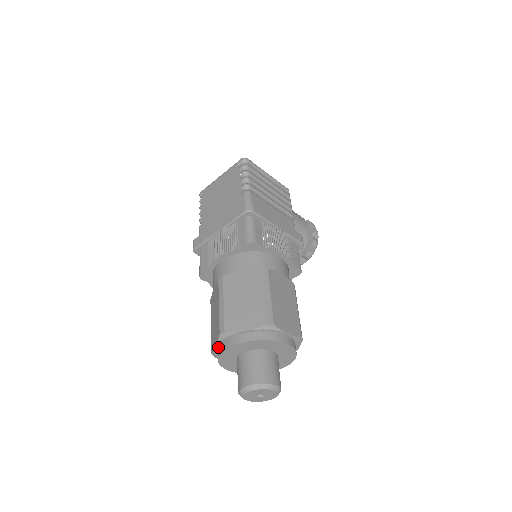
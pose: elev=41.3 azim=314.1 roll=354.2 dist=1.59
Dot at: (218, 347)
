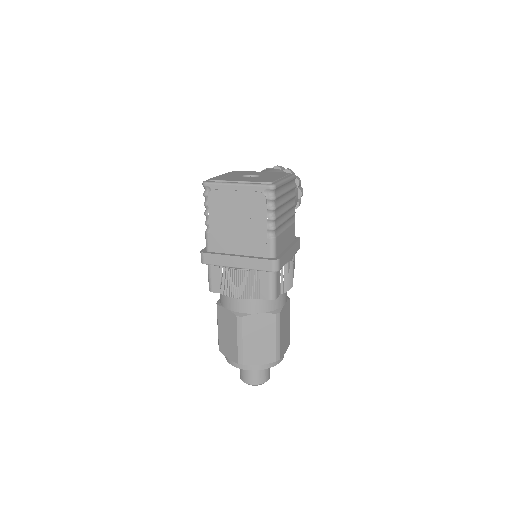
Dot at: (230, 359)
